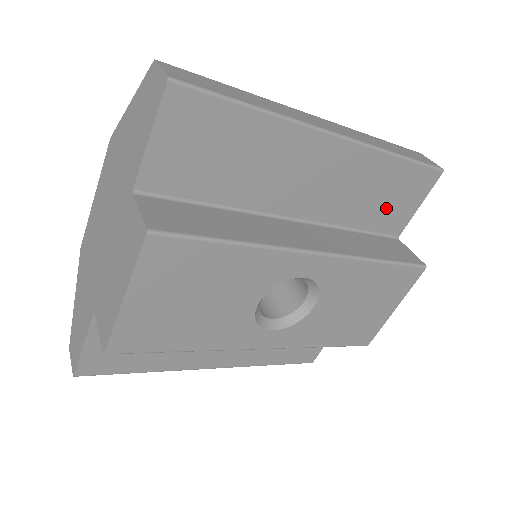
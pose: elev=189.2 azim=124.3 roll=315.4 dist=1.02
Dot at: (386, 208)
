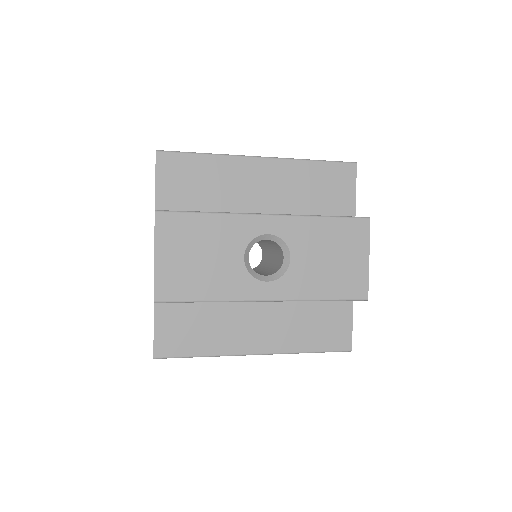
Dot at: (328, 197)
